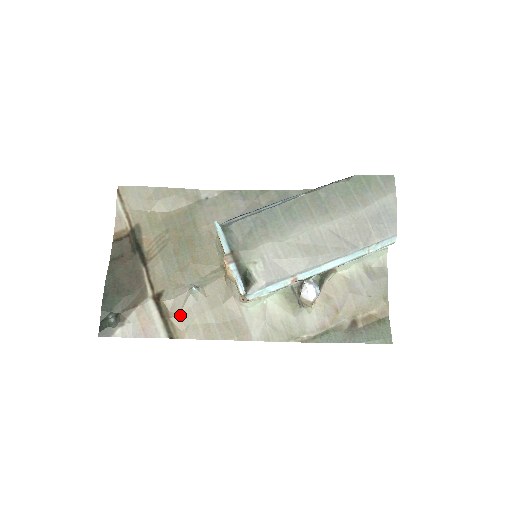
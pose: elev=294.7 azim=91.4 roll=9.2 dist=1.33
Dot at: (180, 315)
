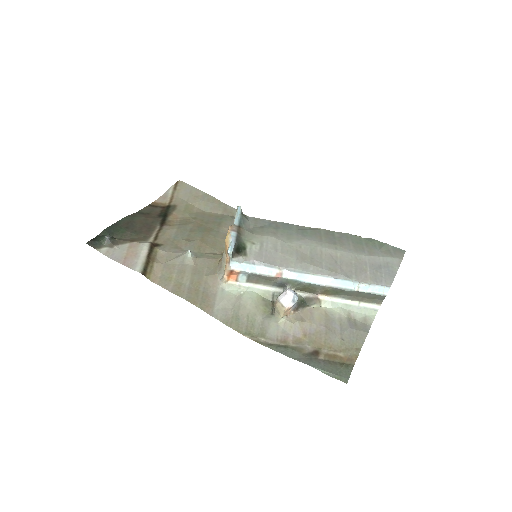
Dot at: (163, 265)
